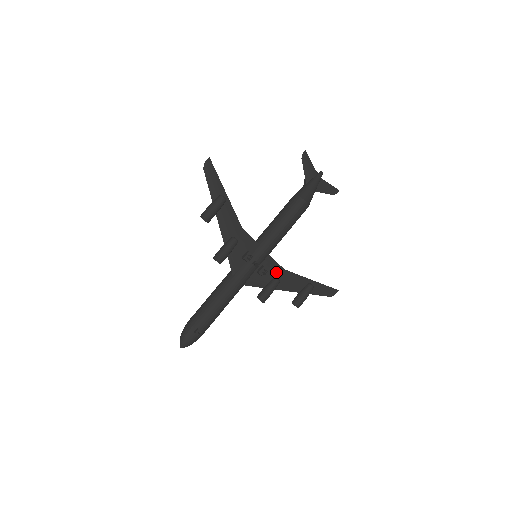
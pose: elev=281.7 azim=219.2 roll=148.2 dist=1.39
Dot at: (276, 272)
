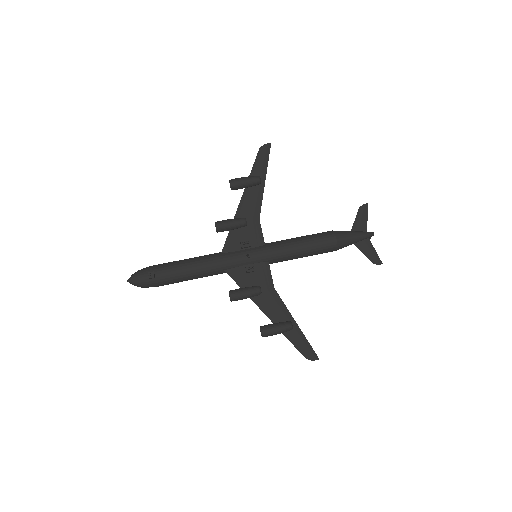
Dot at: (264, 283)
